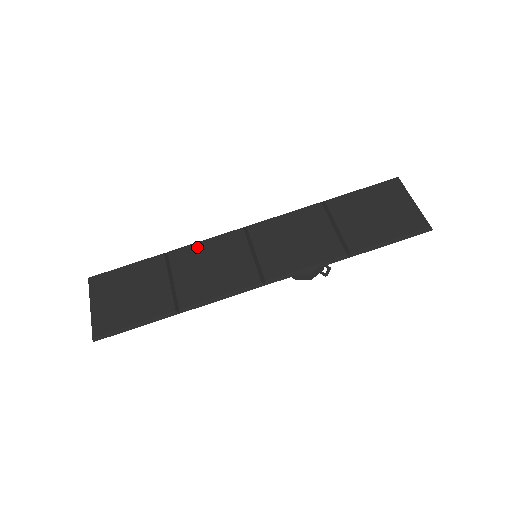
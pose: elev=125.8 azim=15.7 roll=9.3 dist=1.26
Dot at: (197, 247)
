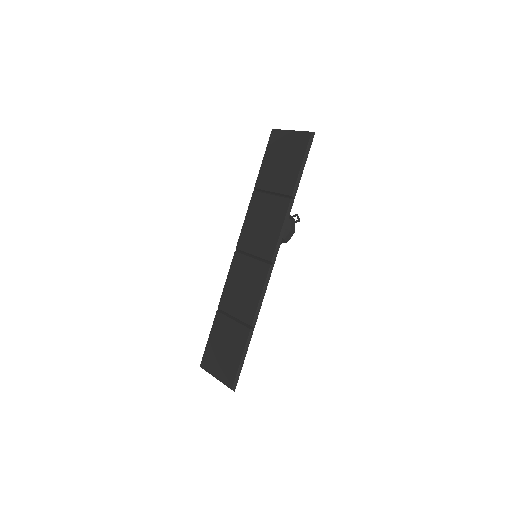
Dot at: (227, 288)
